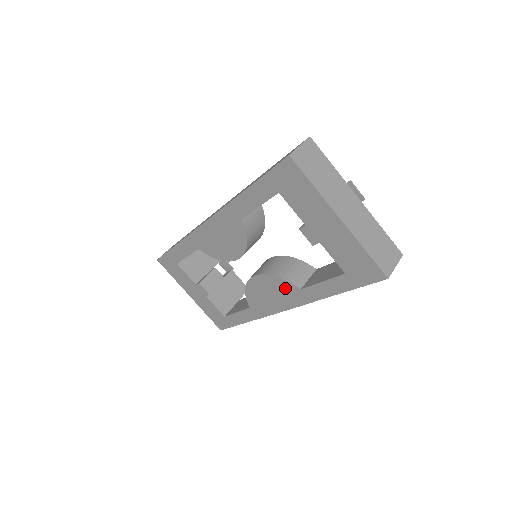
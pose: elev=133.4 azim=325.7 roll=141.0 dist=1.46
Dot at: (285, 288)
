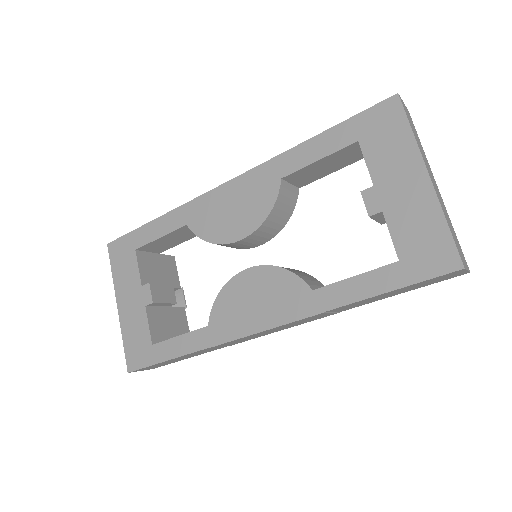
Dot at: (288, 288)
